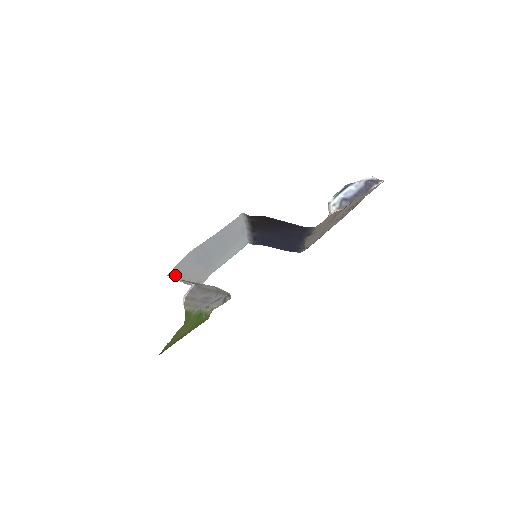
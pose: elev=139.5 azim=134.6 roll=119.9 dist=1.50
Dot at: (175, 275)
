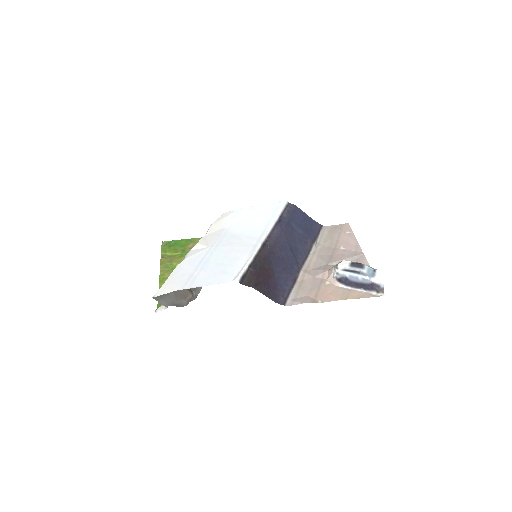
Dot at: (169, 277)
